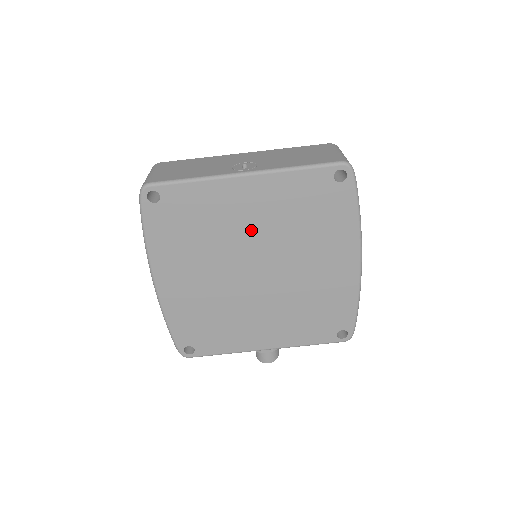
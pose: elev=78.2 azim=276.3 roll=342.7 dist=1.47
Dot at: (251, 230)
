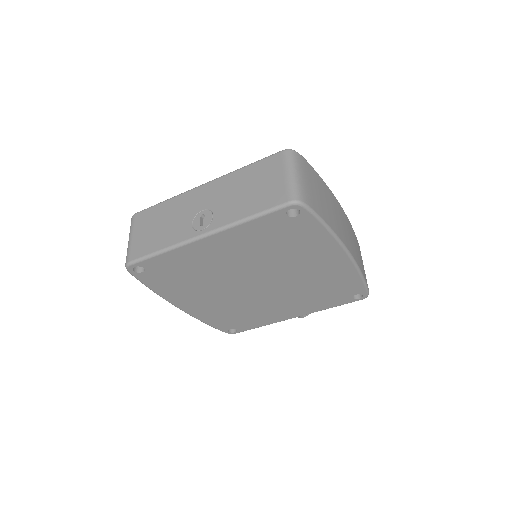
Dot at: (234, 265)
